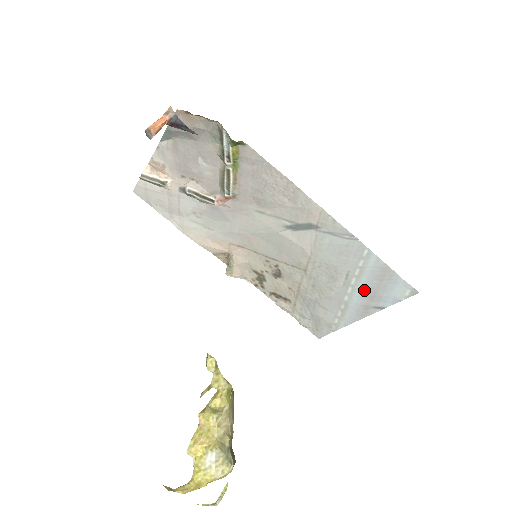
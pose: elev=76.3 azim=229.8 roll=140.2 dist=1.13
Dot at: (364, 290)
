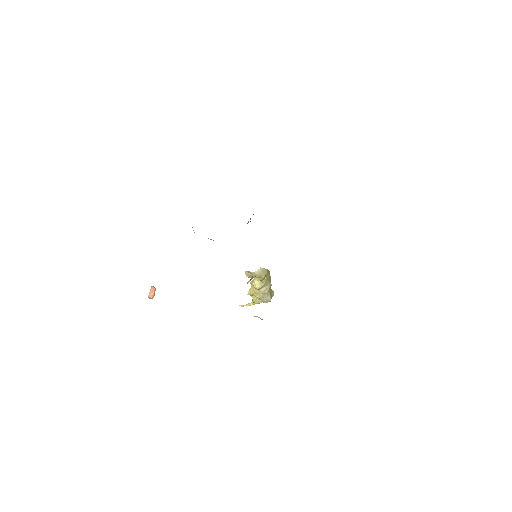
Dot at: occluded
